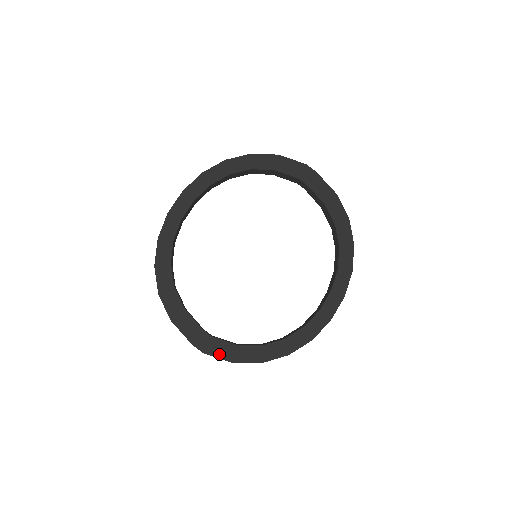
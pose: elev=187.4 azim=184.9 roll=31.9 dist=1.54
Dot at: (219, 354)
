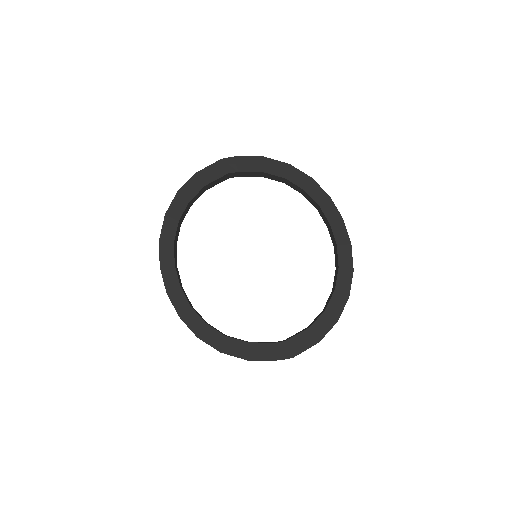
Dot at: (304, 347)
